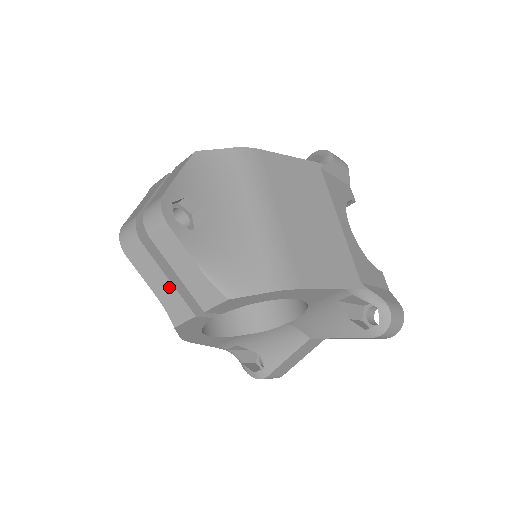
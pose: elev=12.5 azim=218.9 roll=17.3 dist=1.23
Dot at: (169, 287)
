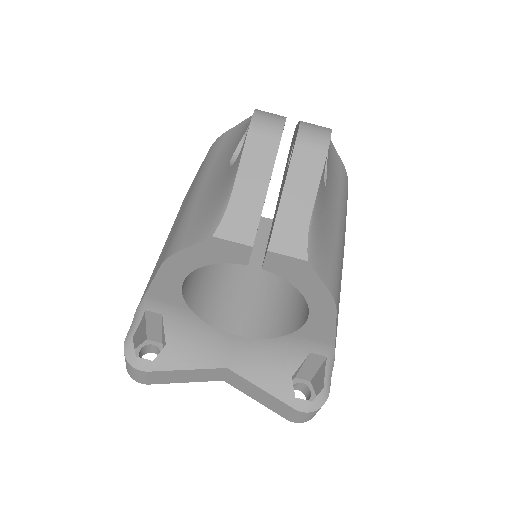
Dot at: (258, 198)
